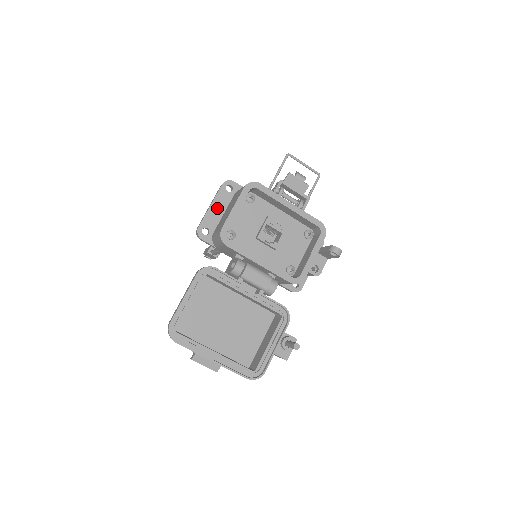
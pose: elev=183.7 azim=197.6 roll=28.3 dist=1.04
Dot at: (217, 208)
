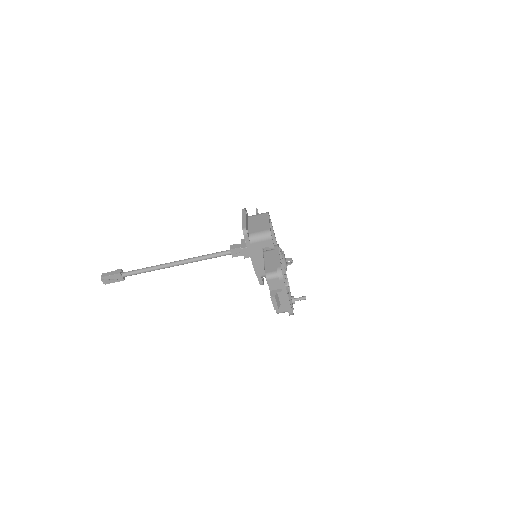
Dot at: (247, 221)
